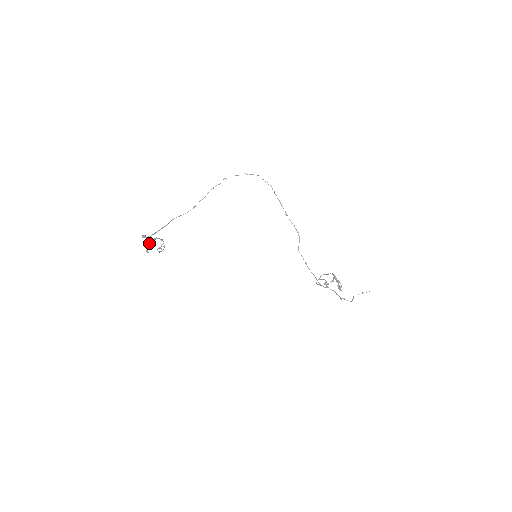
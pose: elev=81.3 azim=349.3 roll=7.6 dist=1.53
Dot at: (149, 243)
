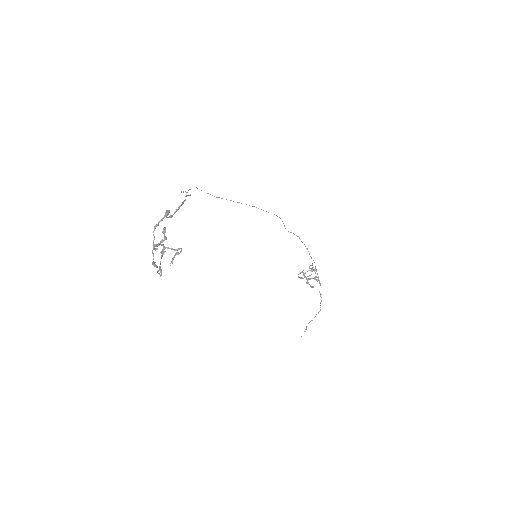
Dot at: (156, 248)
